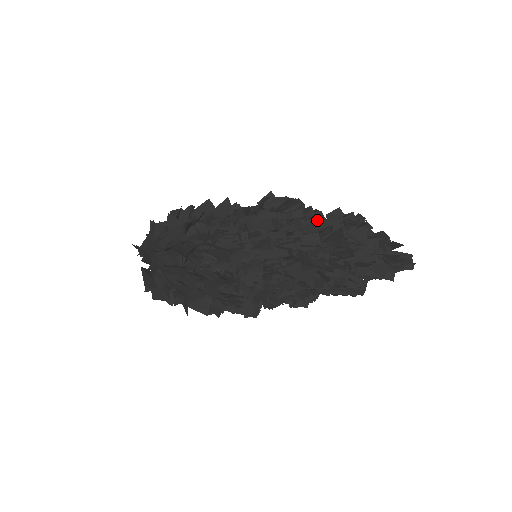
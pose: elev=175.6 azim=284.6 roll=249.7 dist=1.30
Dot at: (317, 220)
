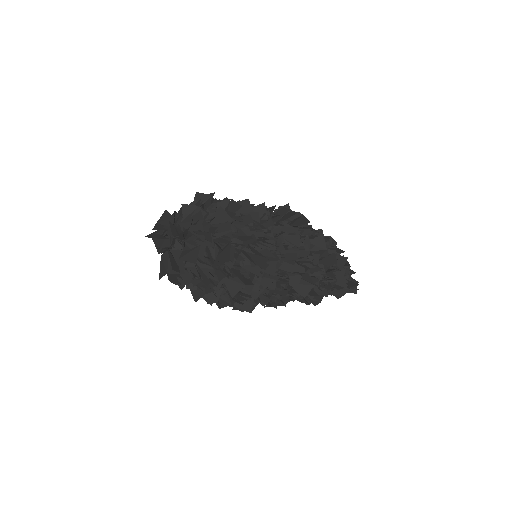
Dot at: (318, 241)
